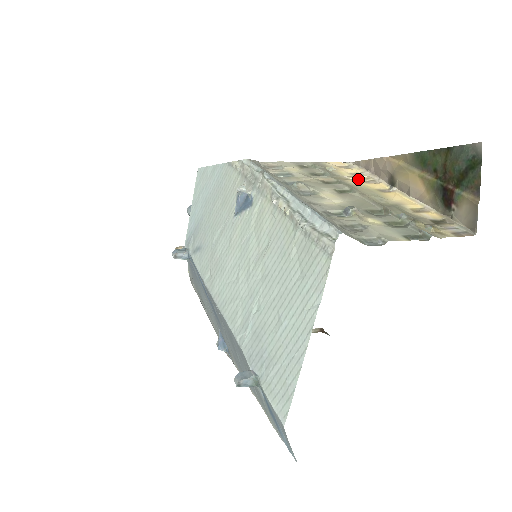
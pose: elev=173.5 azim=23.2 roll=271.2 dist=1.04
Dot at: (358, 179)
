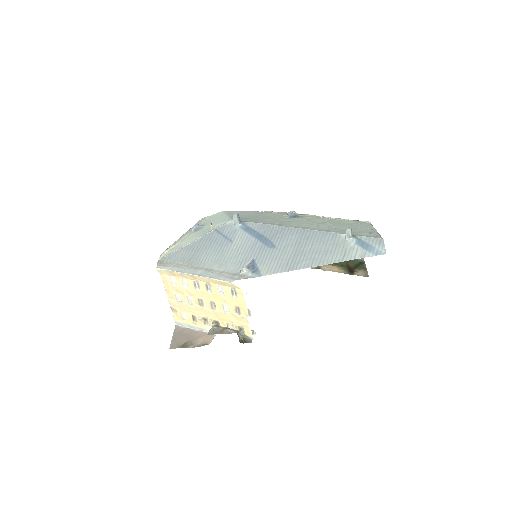
Dot at: occluded
